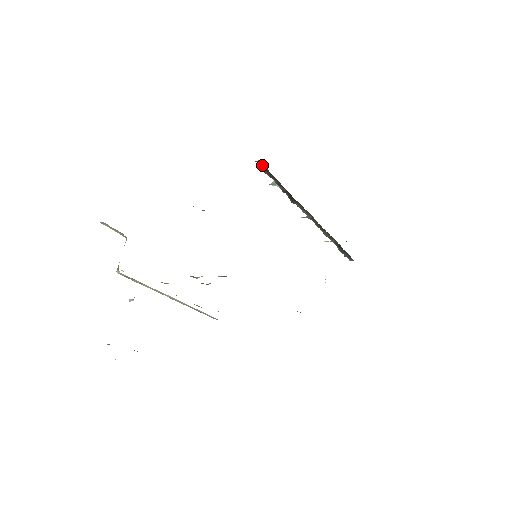
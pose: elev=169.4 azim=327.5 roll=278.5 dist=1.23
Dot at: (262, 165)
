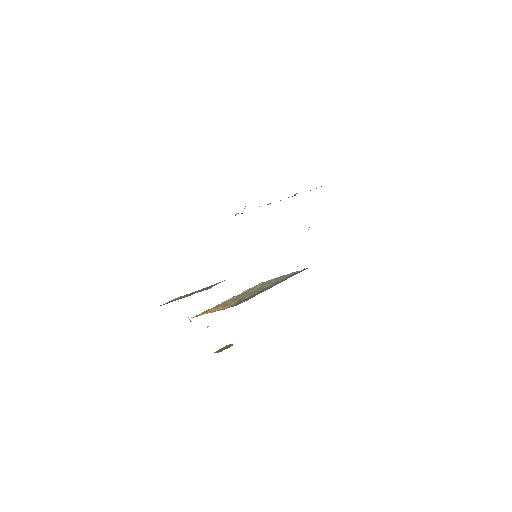
Dot at: occluded
